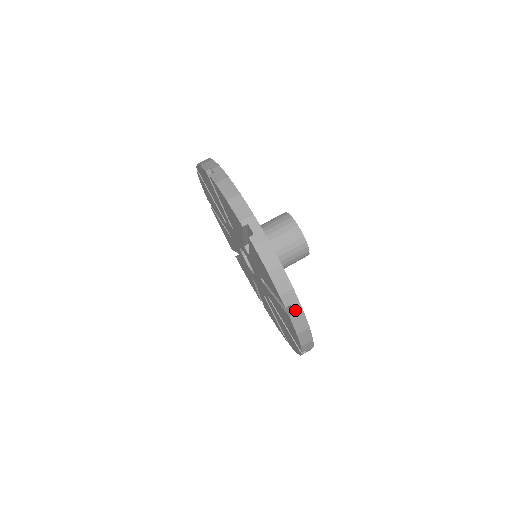
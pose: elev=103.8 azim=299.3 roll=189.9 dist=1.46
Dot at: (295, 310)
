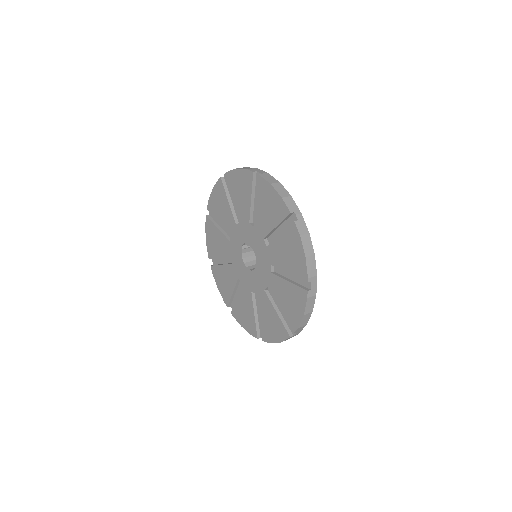
Dot at: (261, 173)
